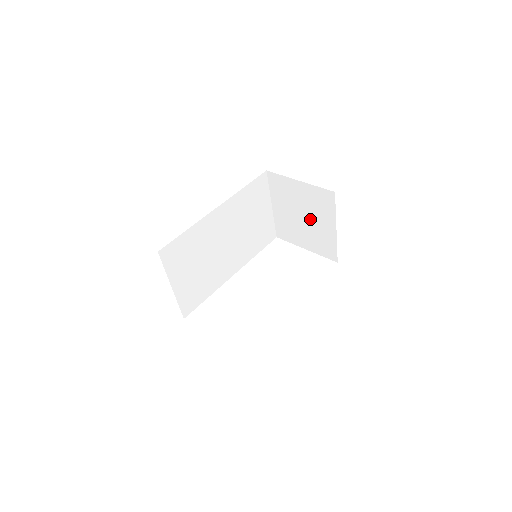
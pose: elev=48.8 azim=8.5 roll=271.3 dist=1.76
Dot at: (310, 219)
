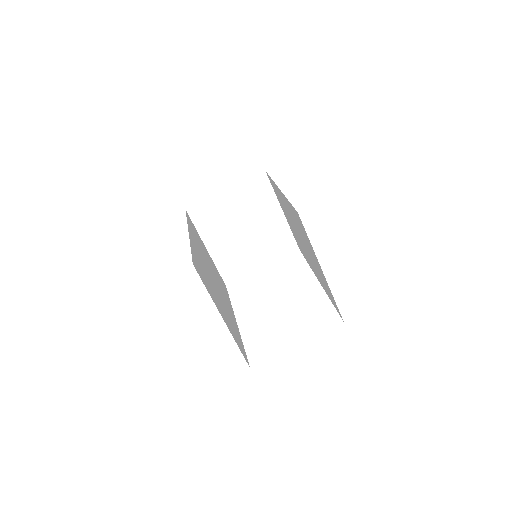
Dot at: (253, 225)
